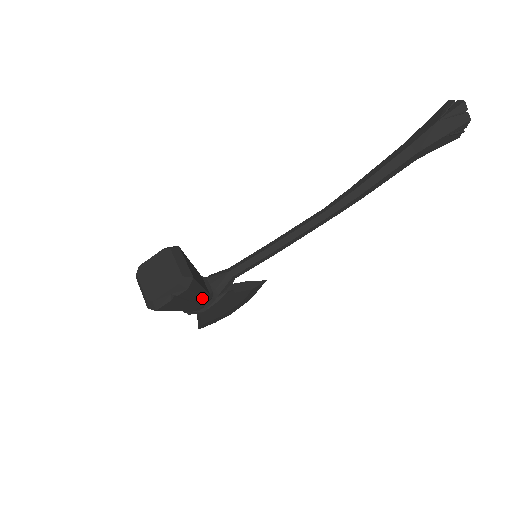
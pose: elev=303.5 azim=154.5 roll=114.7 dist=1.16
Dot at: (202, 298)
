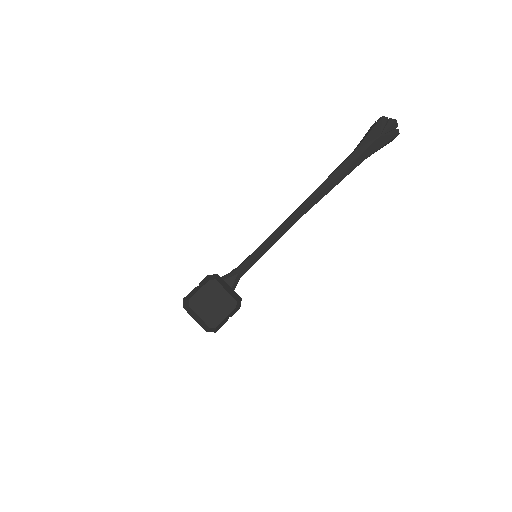
Dot at: occluded
